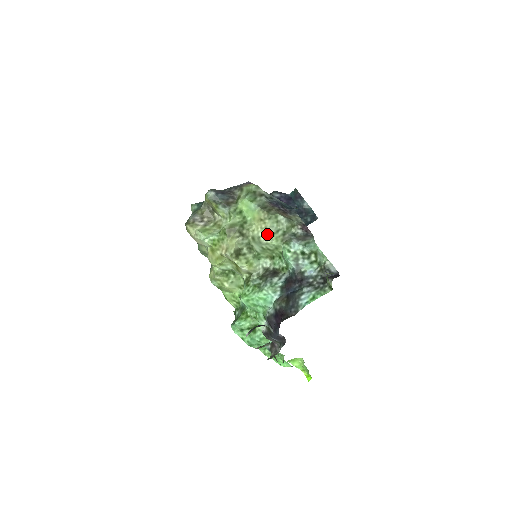
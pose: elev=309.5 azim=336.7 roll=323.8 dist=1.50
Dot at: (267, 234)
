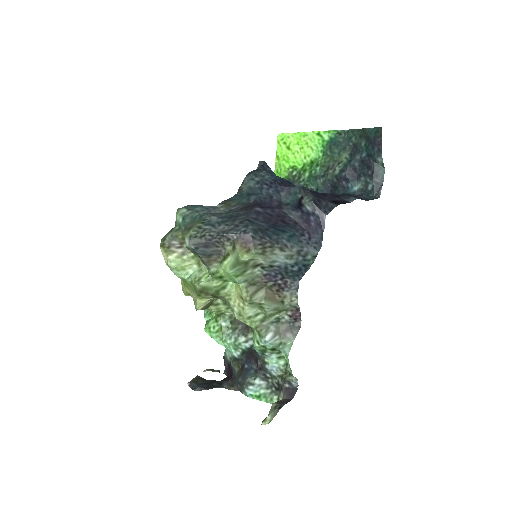
Dot at: (242, 316)
